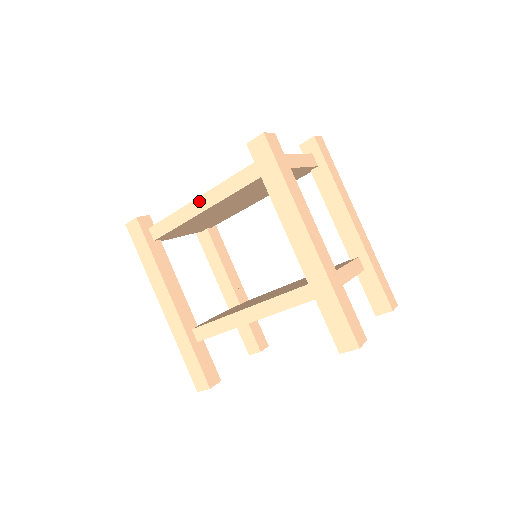
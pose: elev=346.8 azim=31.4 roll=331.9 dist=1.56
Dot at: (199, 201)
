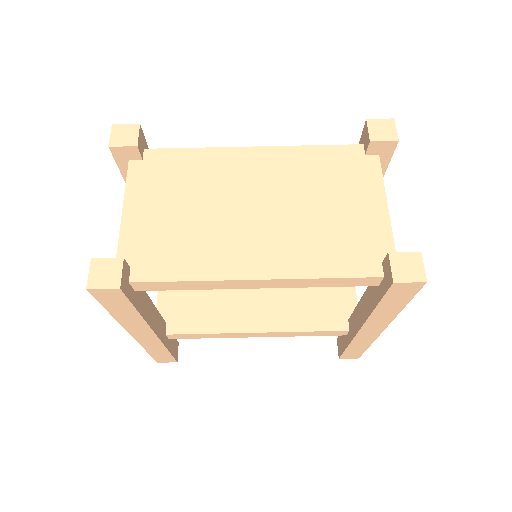
Dot at: (255, 282)
